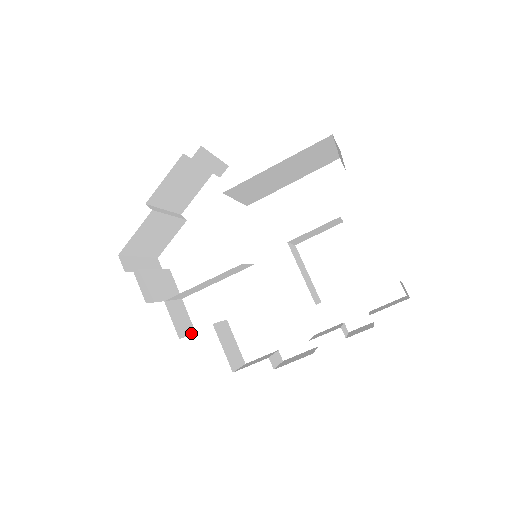
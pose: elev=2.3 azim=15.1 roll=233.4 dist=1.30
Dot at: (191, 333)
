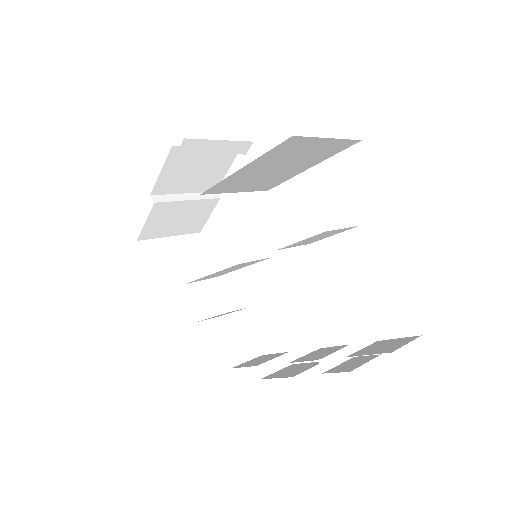
Dot at: (218, 313)
